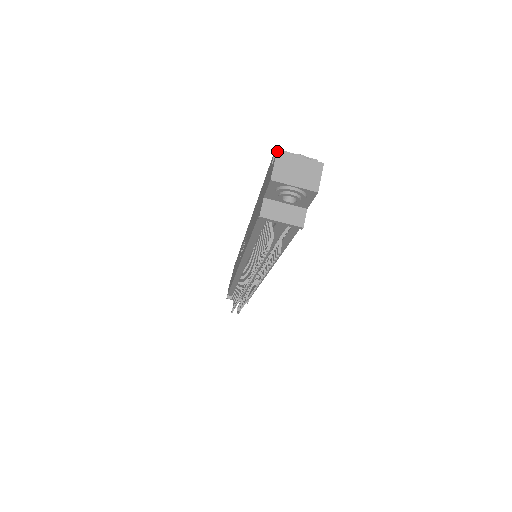
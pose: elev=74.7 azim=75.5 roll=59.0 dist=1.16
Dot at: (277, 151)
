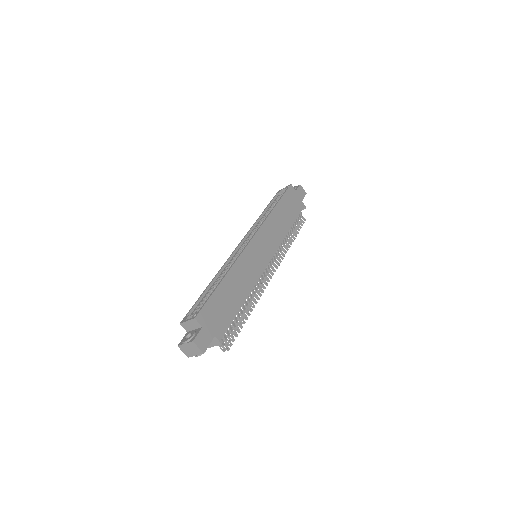
Dot at: occluded
